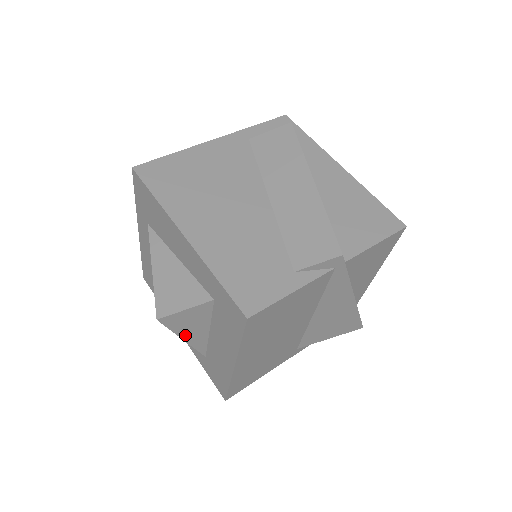
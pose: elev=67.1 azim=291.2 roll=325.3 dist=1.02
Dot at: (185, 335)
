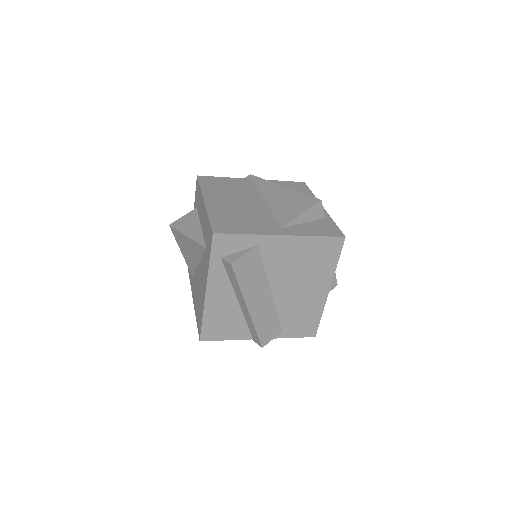
Dot at: (187, 232)
